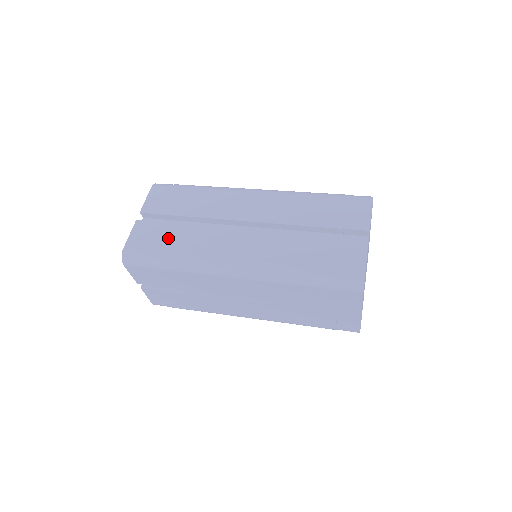
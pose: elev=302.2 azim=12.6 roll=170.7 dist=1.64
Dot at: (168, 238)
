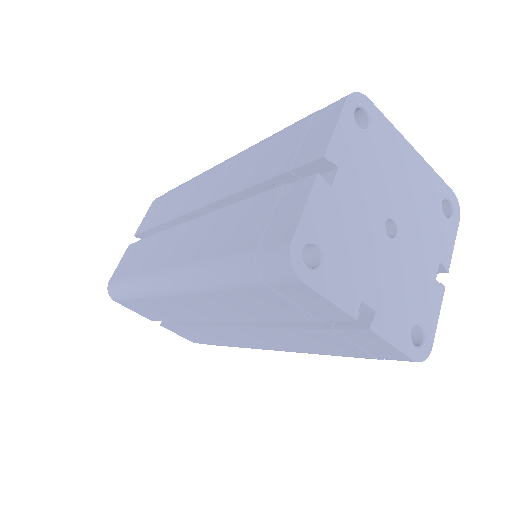
Dot at: (136, 258)
